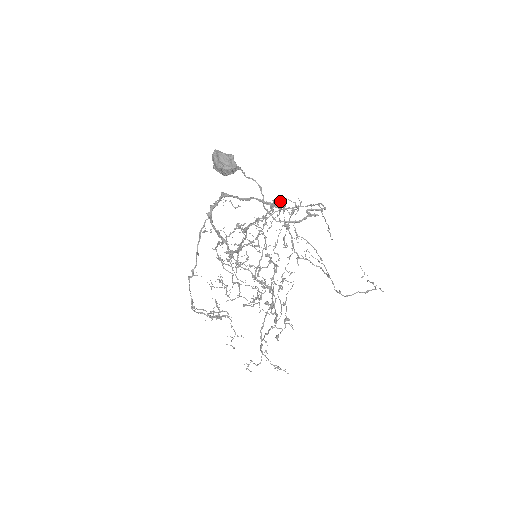
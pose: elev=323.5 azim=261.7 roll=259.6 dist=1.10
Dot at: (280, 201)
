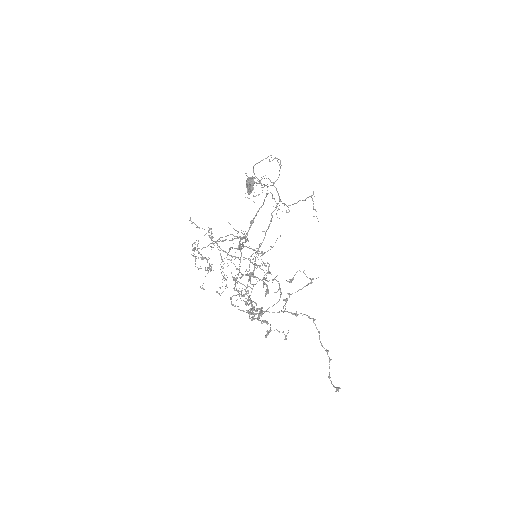
Dot at: occluded
